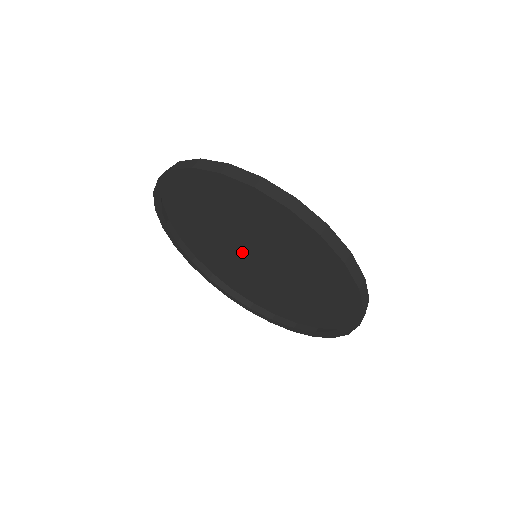
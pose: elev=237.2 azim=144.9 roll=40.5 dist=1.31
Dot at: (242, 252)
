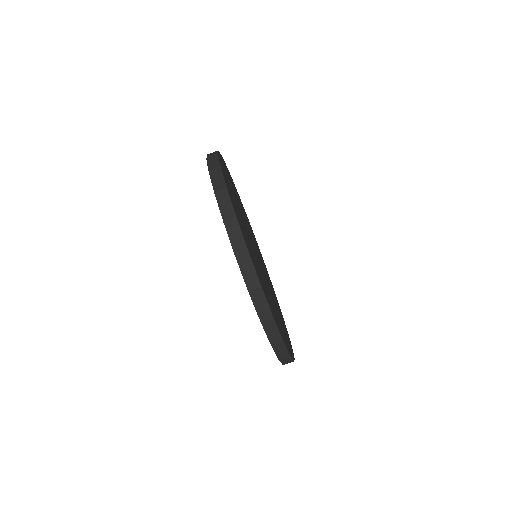
Dot at: occluded
